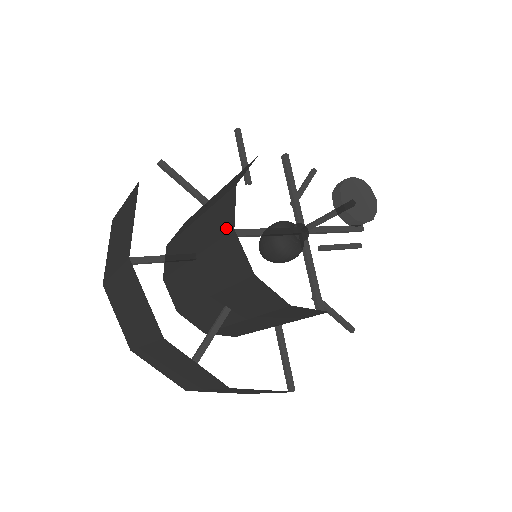
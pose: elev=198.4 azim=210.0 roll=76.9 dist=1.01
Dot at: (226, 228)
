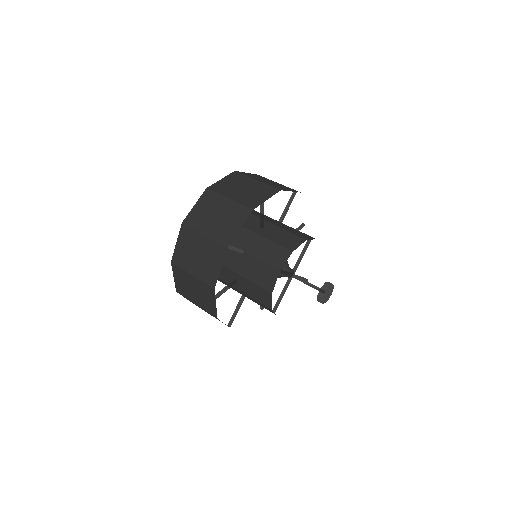
Dot at: occluded
